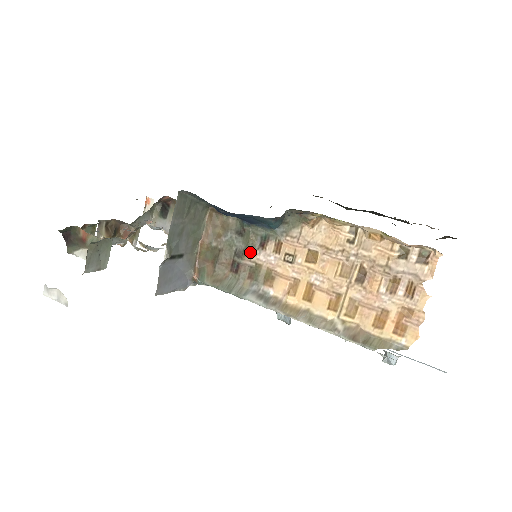
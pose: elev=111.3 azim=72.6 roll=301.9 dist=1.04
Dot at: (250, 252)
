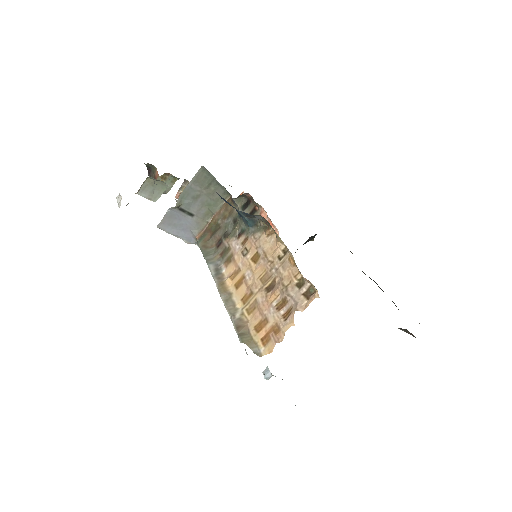
Dot at: (231, 237)
